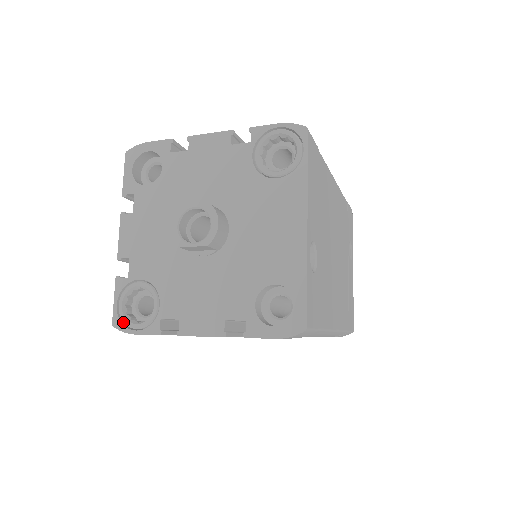
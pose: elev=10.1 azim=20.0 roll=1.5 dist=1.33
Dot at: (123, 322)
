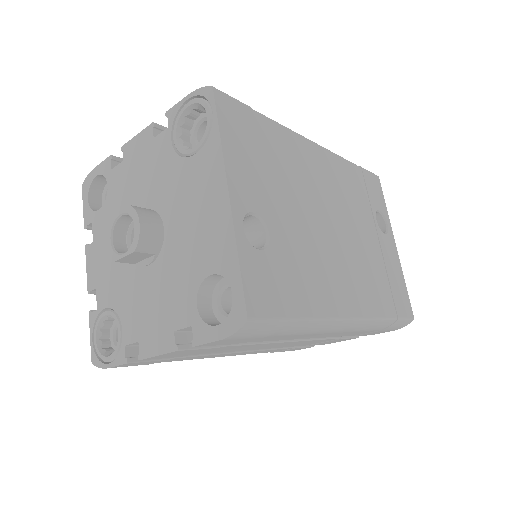
Dot at: (100, 357)
